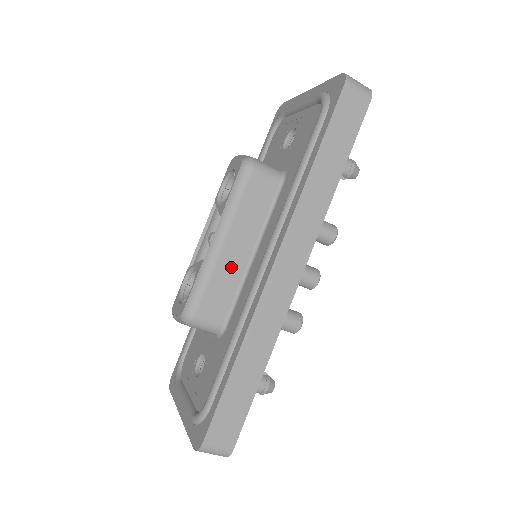
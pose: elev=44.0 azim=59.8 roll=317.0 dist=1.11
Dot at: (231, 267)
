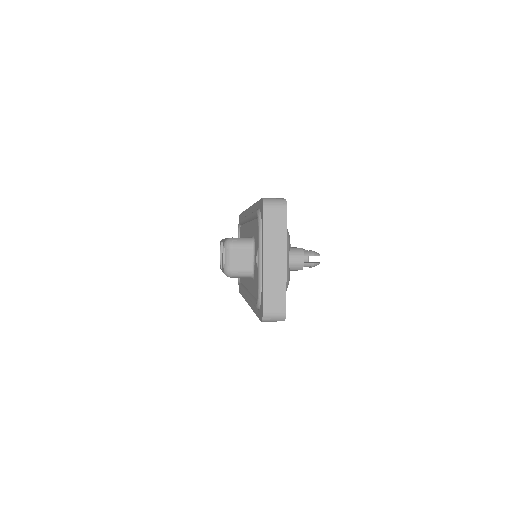
Dot at: occluded
